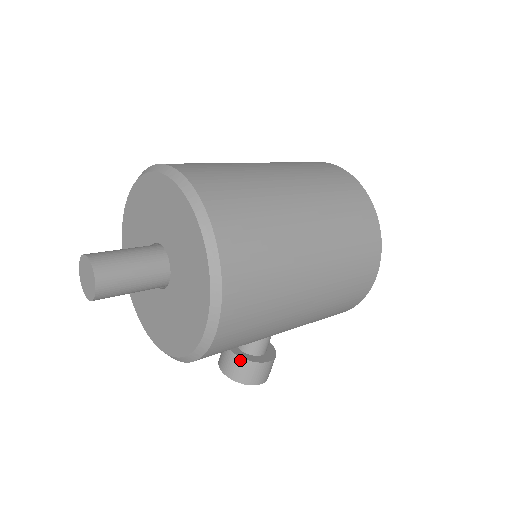
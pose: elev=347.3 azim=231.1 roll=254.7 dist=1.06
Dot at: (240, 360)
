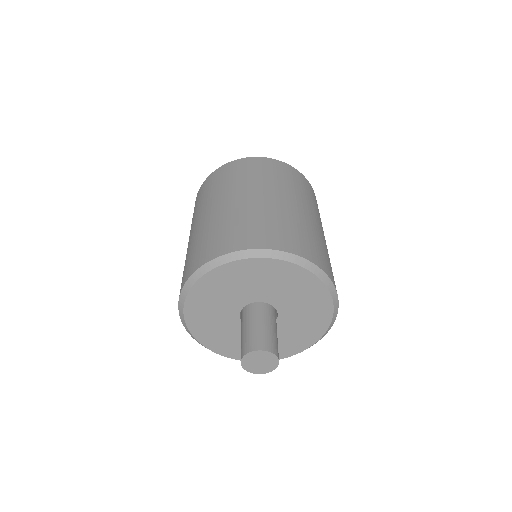
Dot at: occluded
